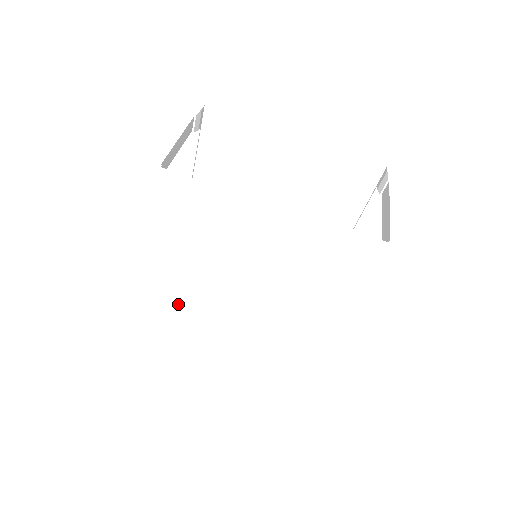
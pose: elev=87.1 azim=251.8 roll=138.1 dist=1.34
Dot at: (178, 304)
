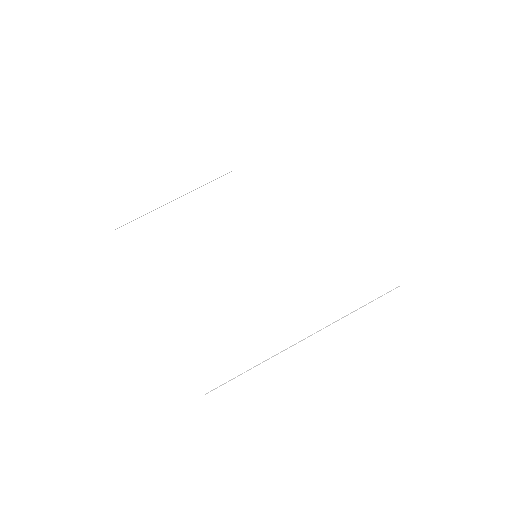
Dot at: (231, 325)
